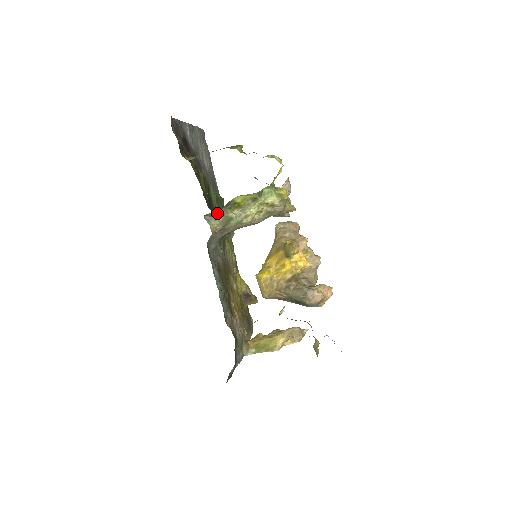
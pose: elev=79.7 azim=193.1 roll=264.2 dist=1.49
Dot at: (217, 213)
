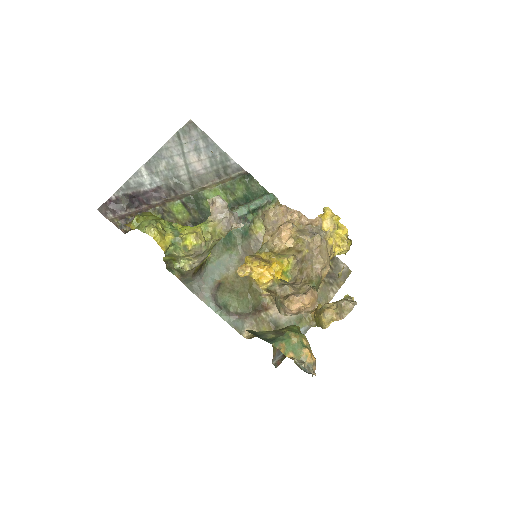
Dot at: (169, 267)
